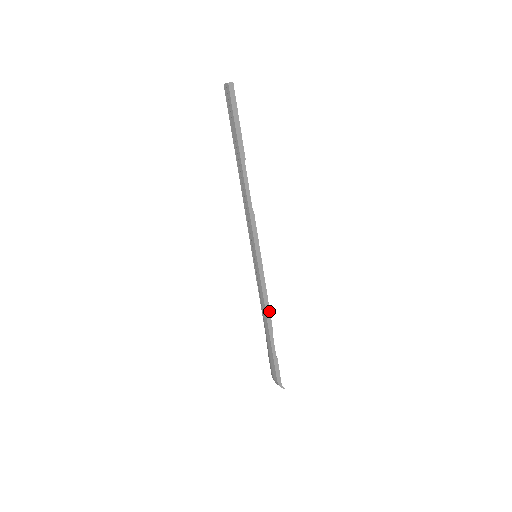
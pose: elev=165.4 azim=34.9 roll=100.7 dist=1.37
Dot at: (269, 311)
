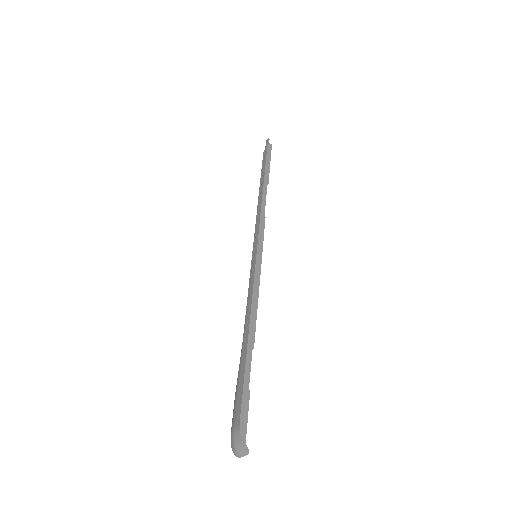
Dot at: (255, 317)
